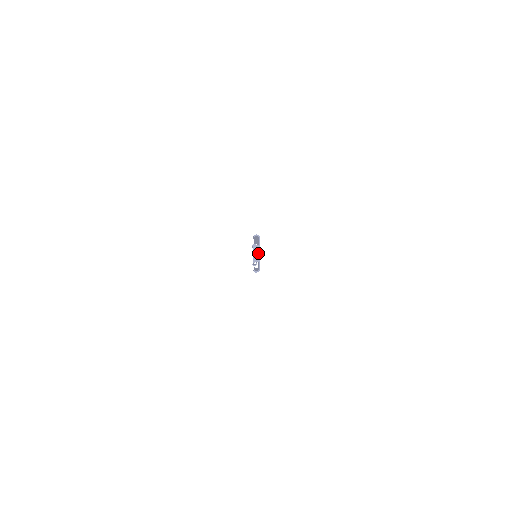
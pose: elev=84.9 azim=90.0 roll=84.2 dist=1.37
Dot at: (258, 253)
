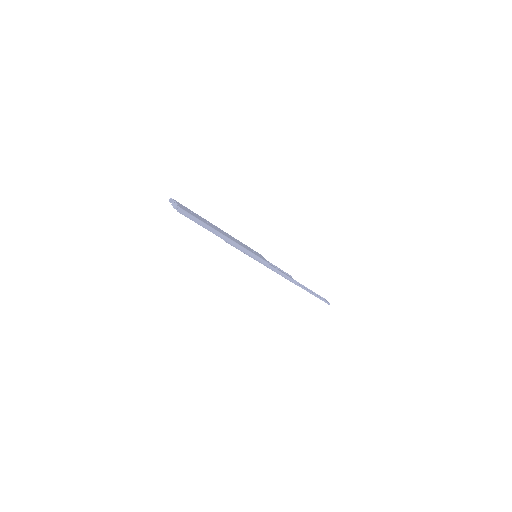
Dot at: (175, 204)
